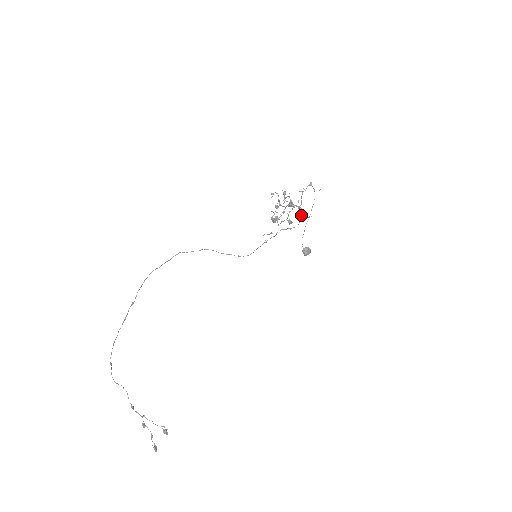
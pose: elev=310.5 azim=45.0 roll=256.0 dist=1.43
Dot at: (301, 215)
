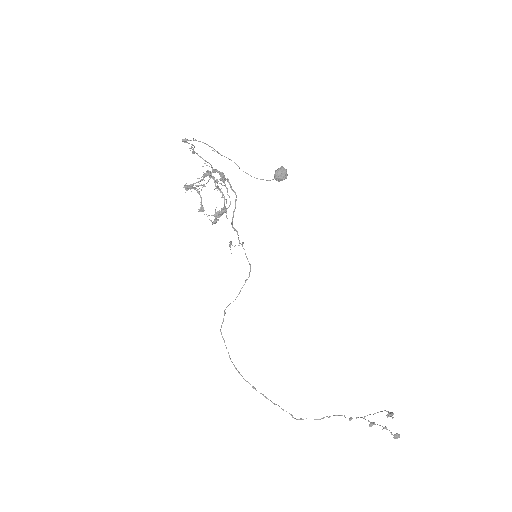
Dot at: occluded
